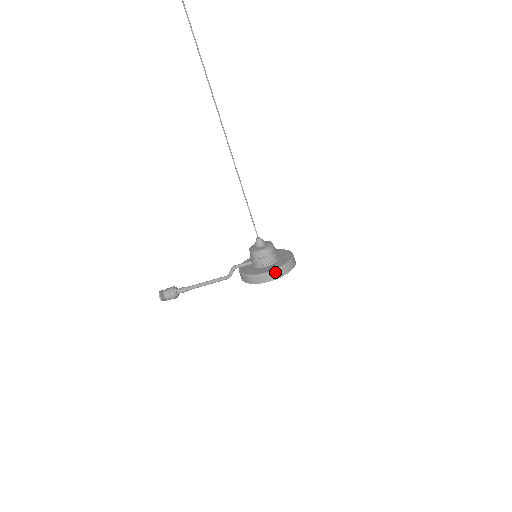
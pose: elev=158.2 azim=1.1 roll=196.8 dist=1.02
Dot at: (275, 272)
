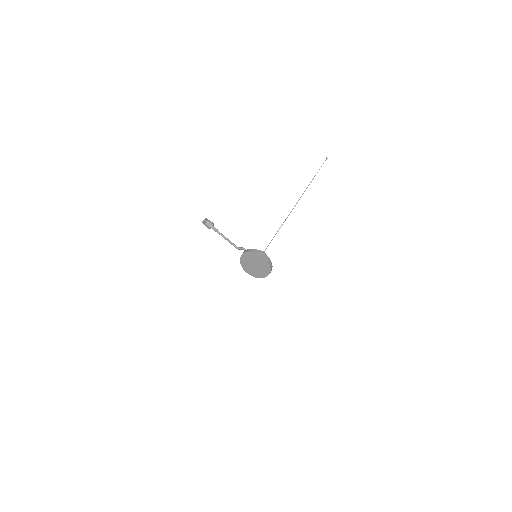
Dot at: (269, 258)
